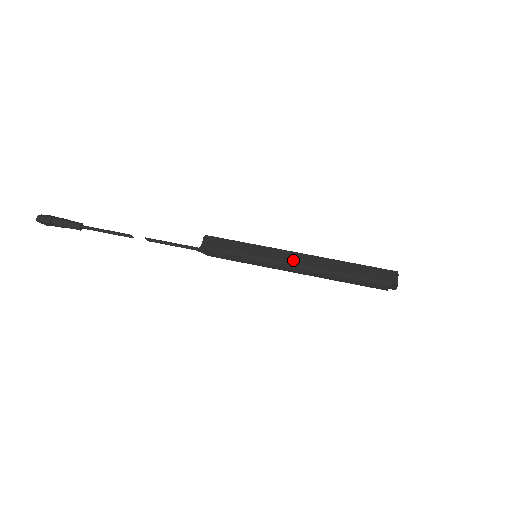
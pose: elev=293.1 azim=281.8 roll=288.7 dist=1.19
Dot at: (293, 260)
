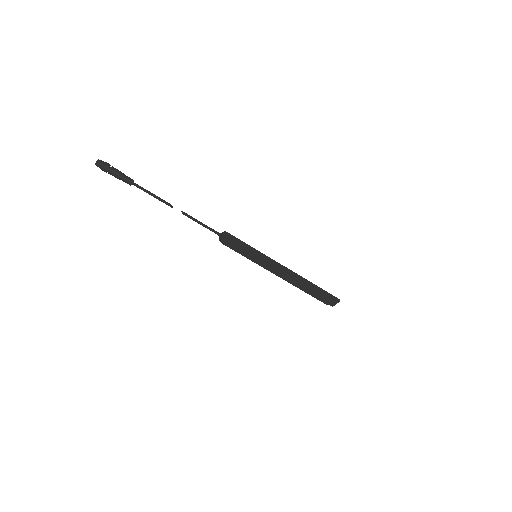
Dot at: (277, 273)
